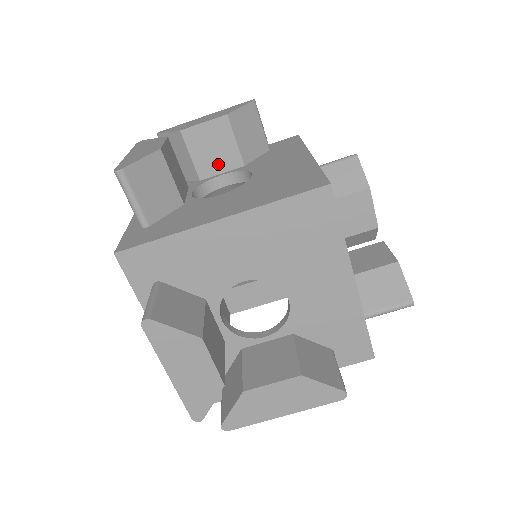
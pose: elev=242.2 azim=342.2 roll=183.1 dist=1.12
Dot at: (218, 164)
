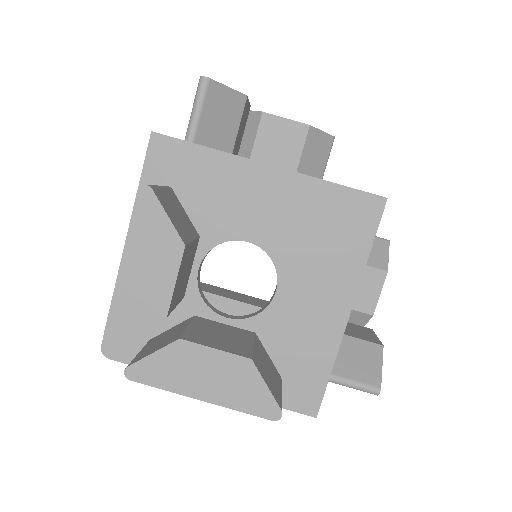
Dot at: (274, 161)
